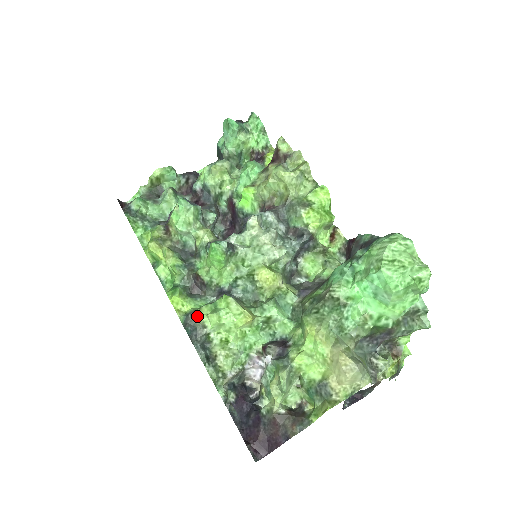
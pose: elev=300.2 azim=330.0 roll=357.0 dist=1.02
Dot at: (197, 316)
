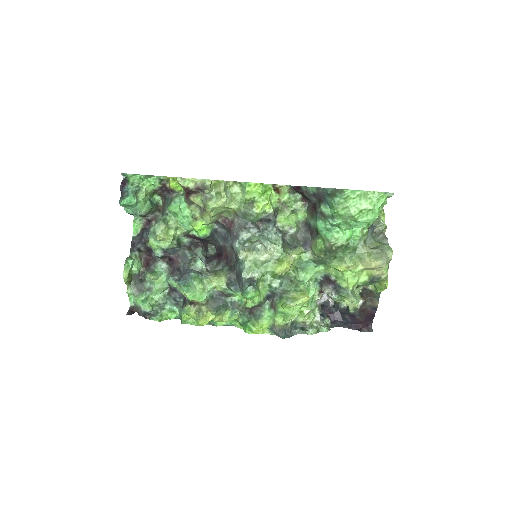
Dot at: (279, 326)
